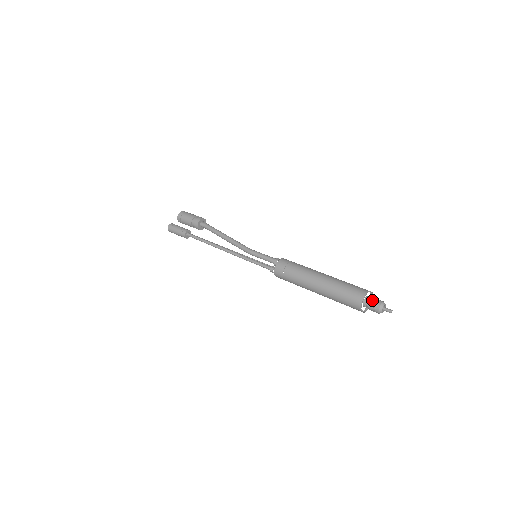
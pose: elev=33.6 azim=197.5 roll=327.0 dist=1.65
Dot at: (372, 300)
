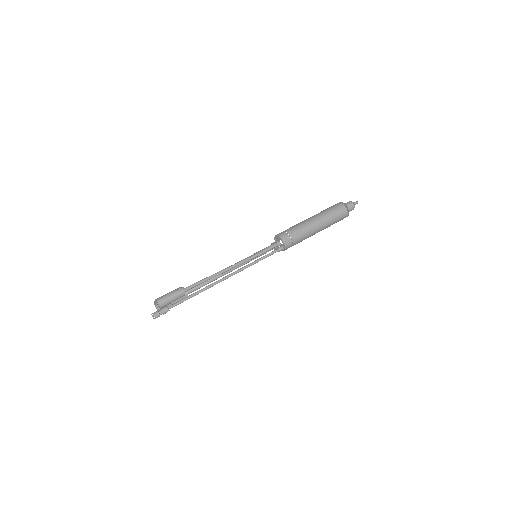
Dot at: occluded
